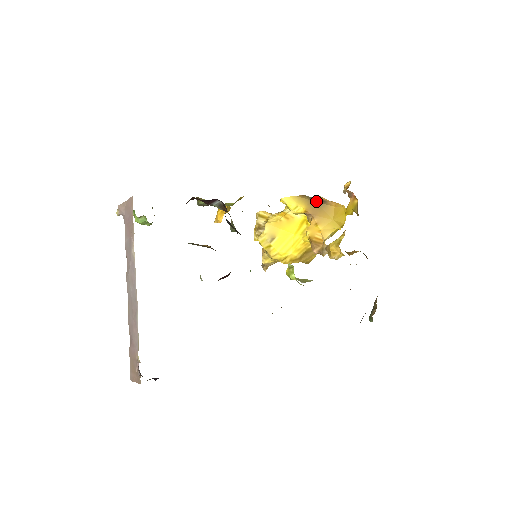
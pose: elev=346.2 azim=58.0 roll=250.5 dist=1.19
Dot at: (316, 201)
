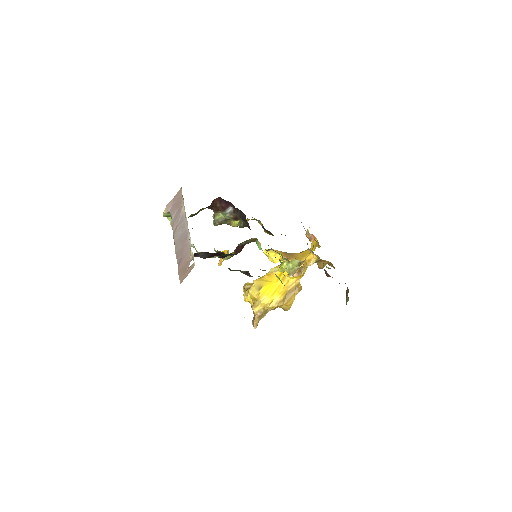
Dot at: (288, 253)
